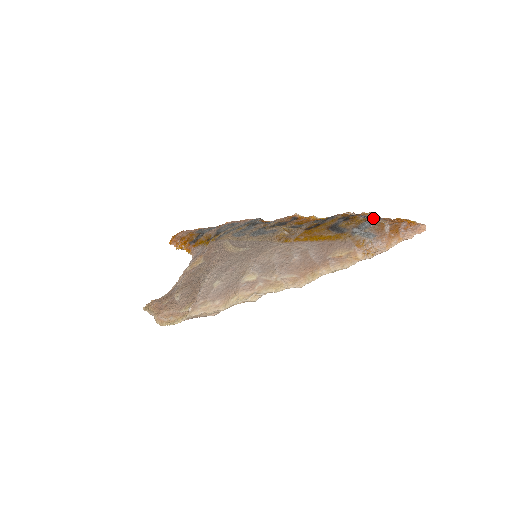
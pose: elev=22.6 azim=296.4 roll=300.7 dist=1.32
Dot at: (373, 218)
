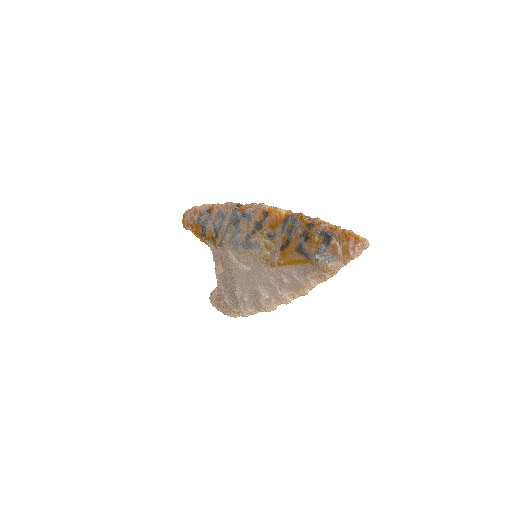
Dot at: (326, 236)
